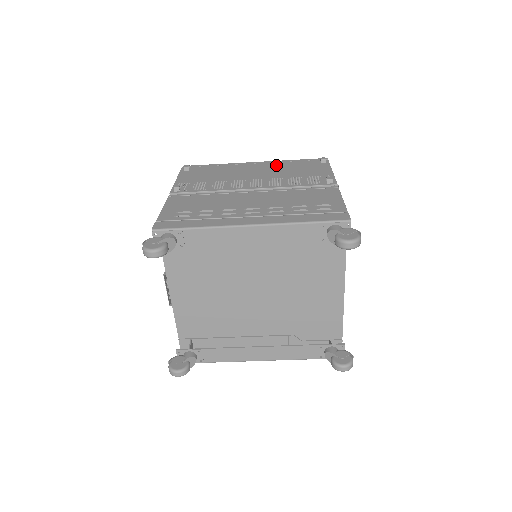
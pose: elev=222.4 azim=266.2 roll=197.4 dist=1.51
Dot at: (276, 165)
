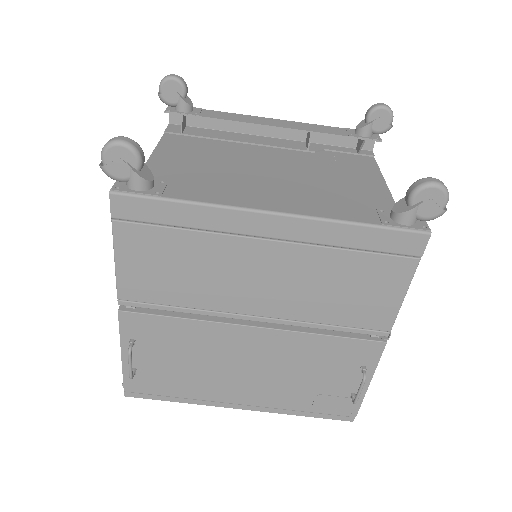
Dot at: occluded
